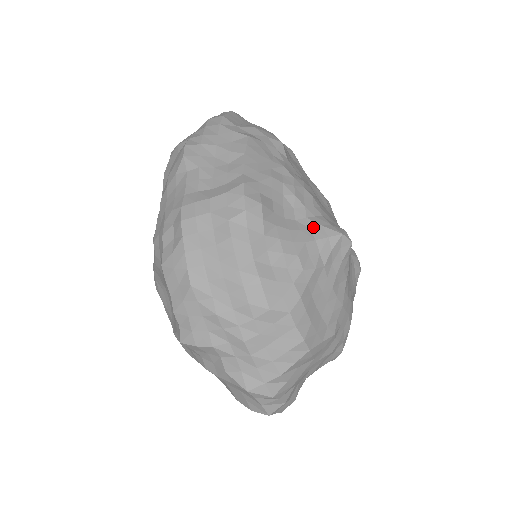
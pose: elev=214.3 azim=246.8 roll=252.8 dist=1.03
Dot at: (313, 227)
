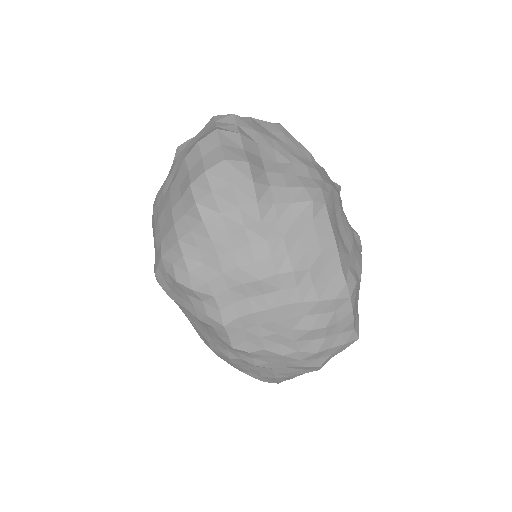
Dot at: occluded
